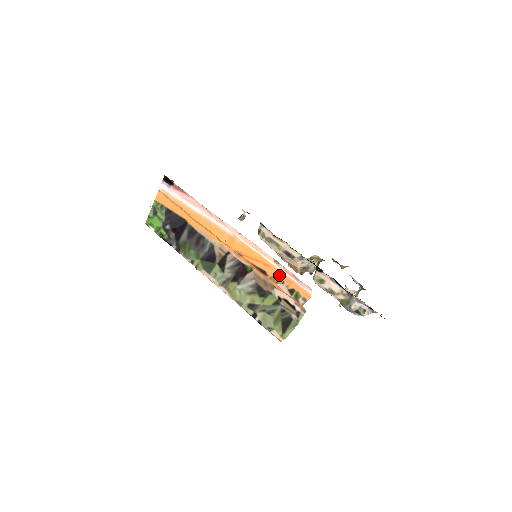
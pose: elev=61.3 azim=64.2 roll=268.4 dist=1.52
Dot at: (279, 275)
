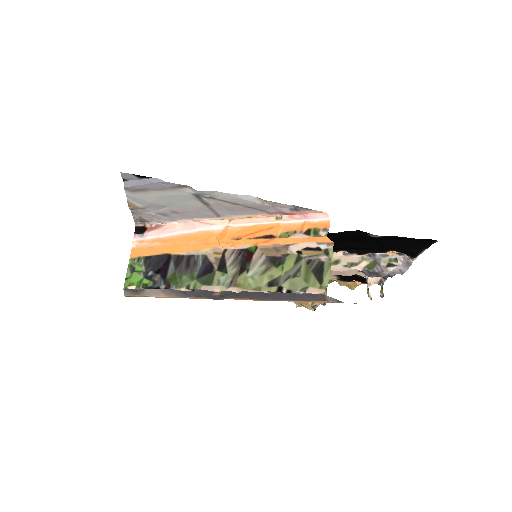
Dot at: (287, 229)
